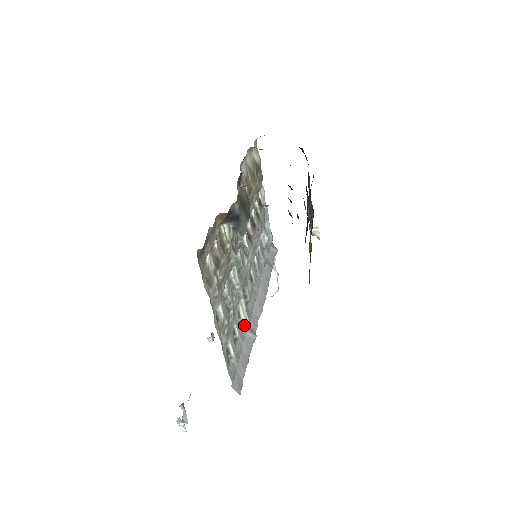
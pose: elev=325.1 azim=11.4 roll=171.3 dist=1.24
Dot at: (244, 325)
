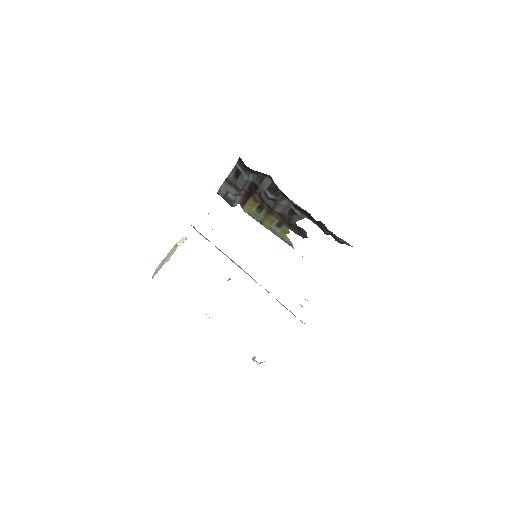
Dot at: occluded
